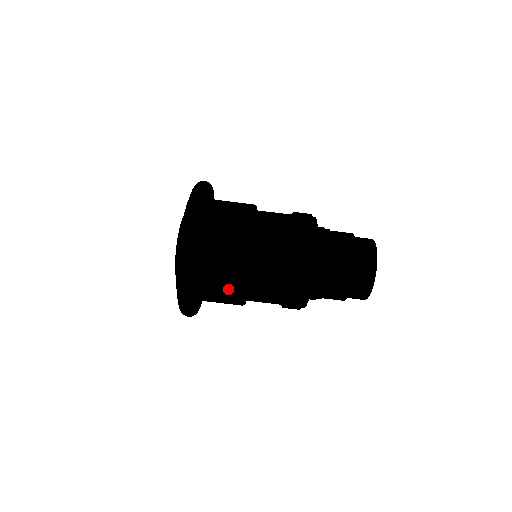
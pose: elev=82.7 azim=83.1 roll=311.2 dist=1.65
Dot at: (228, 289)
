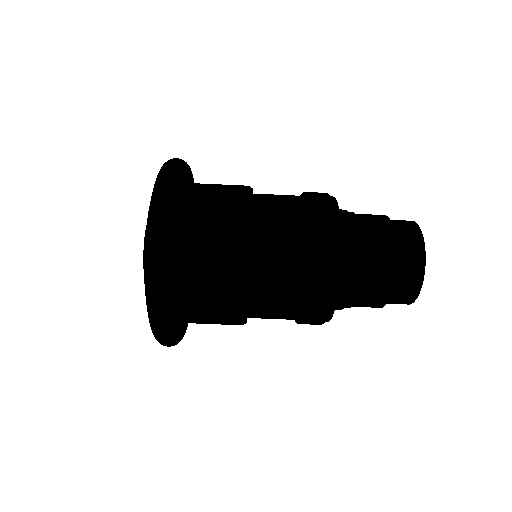
Dot at: (220, 289)
